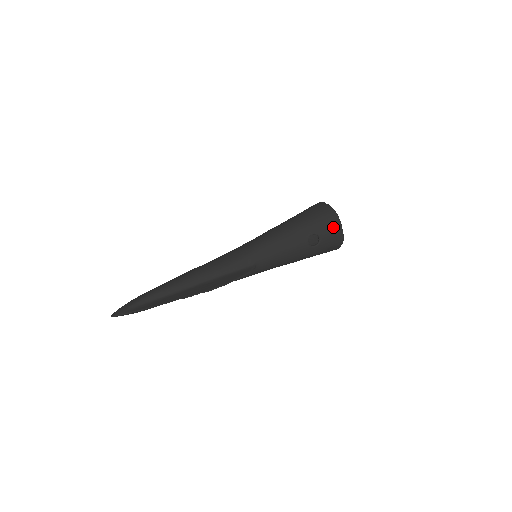
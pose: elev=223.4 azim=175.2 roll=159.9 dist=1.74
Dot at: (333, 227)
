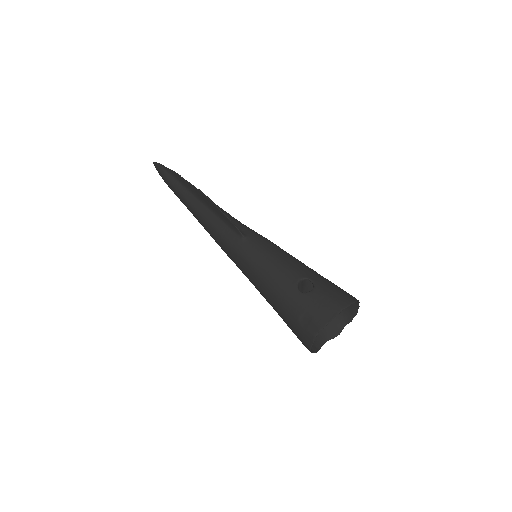
Dot at: (335, 299)
